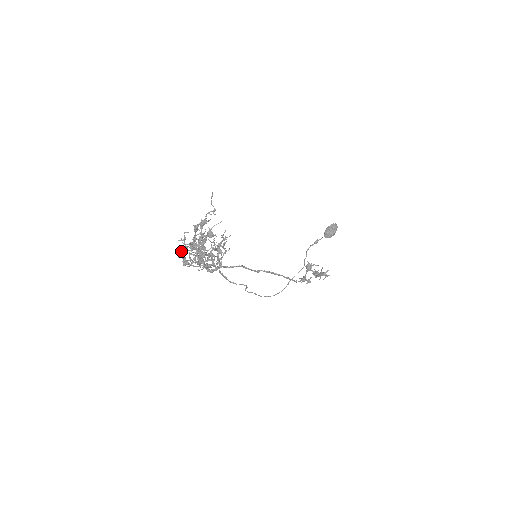
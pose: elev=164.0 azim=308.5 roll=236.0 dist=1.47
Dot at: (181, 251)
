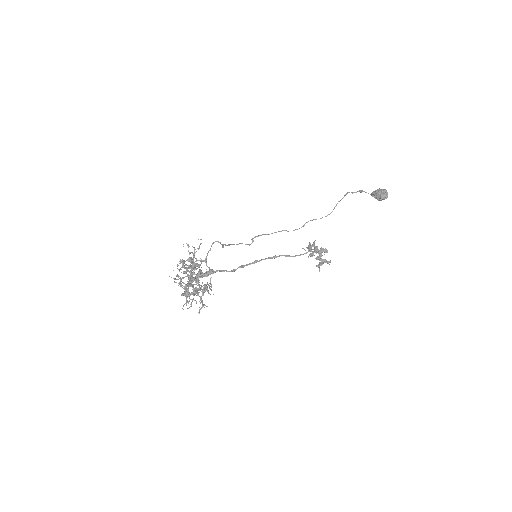
Dot at: (177, 266)
